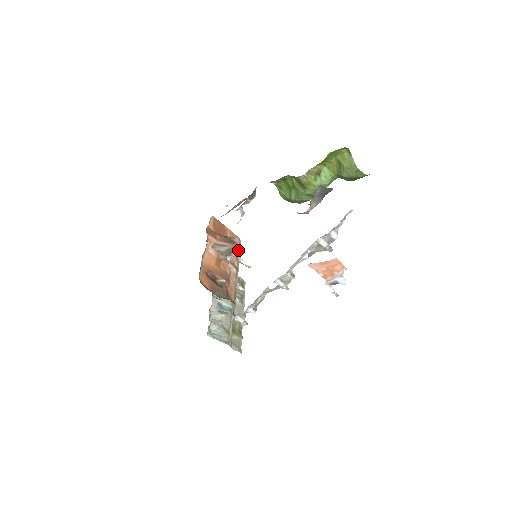
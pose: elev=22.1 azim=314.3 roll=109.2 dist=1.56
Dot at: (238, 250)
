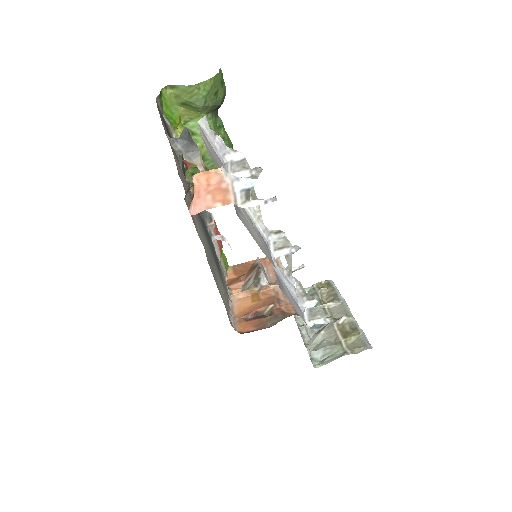
Dot at: occluded
